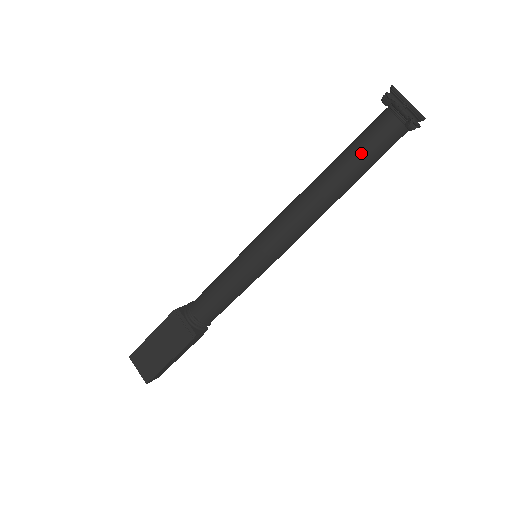
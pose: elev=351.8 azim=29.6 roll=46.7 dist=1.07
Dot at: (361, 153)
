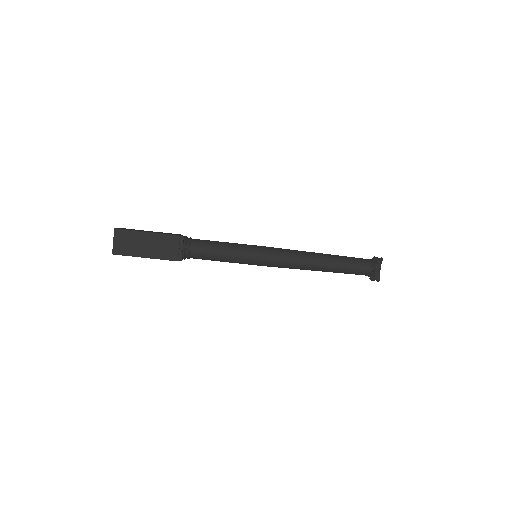
Dot at: (346, 267)
